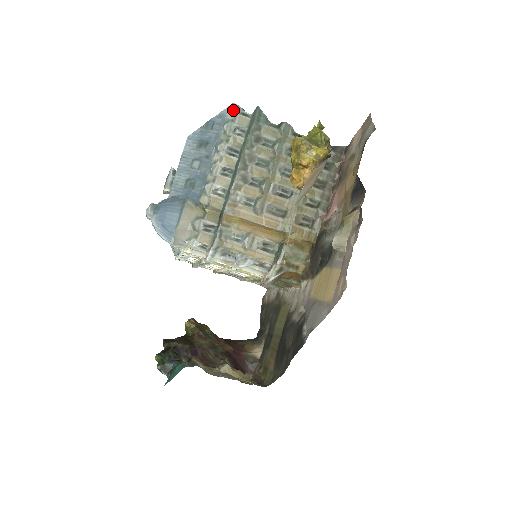
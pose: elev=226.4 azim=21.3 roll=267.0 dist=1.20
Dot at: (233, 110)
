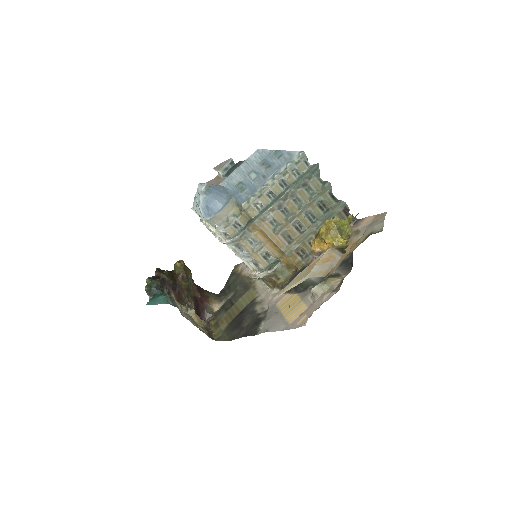
Dot at: (301, 156)
